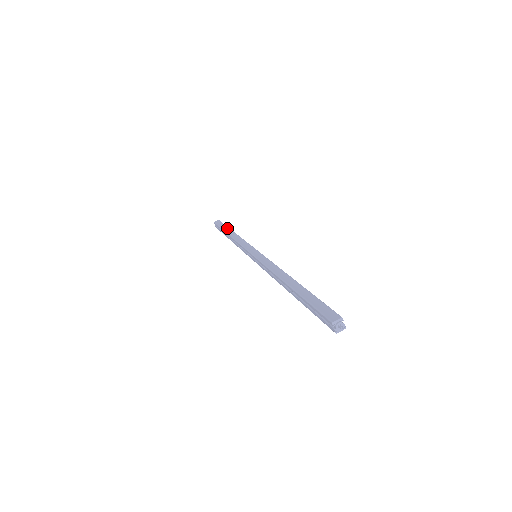
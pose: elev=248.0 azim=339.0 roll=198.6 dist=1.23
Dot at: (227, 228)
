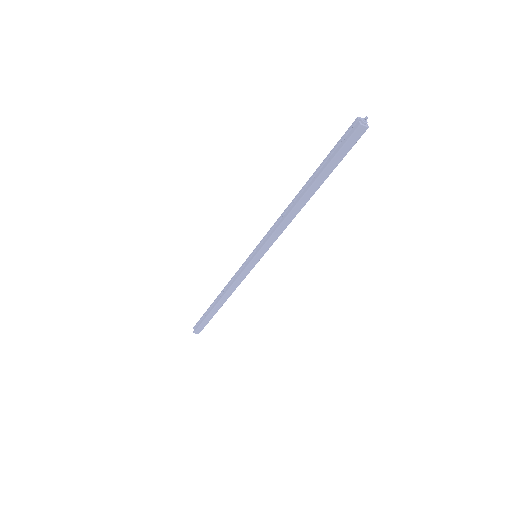
Dot at: occluded
